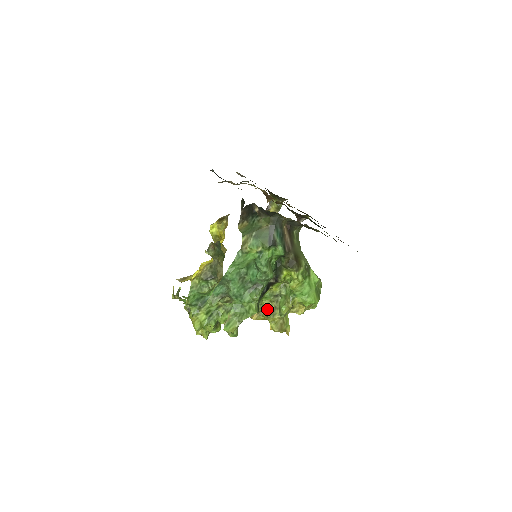
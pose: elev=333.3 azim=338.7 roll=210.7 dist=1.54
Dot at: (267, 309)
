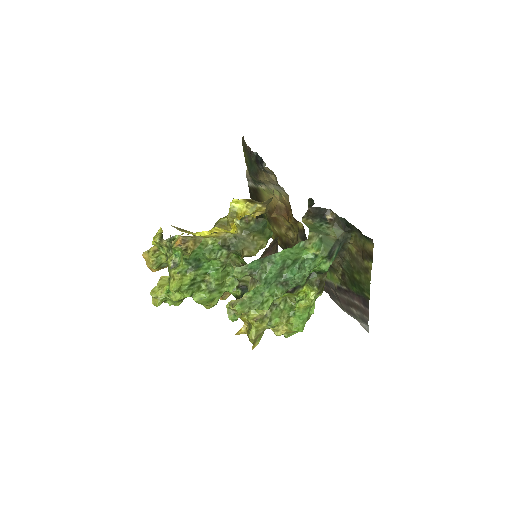
Dot at: (256, 312)
